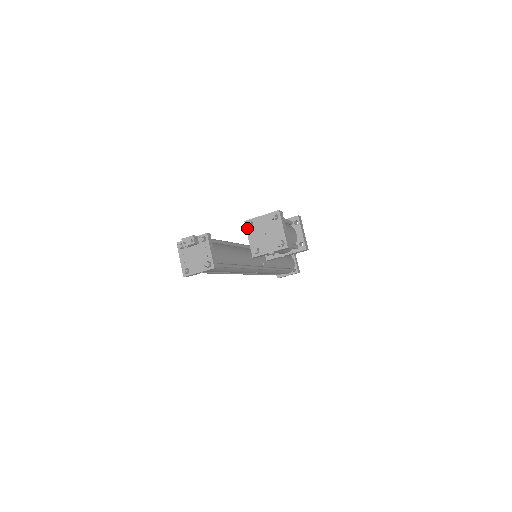
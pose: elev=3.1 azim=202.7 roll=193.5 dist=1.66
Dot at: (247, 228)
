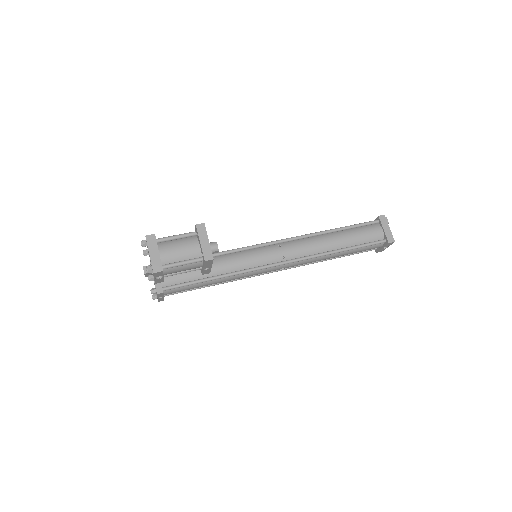
Dot at: occluded
